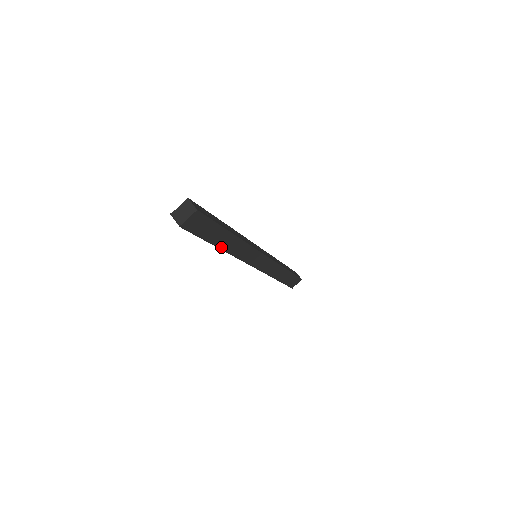
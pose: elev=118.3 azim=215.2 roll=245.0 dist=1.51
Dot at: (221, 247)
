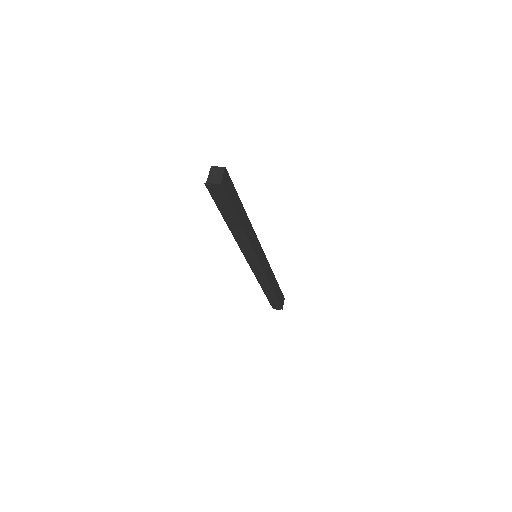
Dot at: (242, 226)
